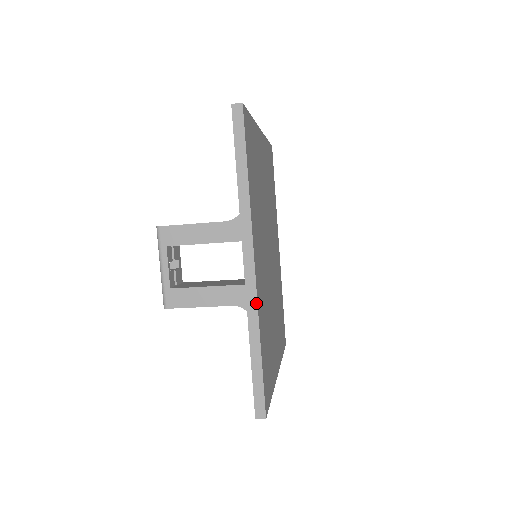
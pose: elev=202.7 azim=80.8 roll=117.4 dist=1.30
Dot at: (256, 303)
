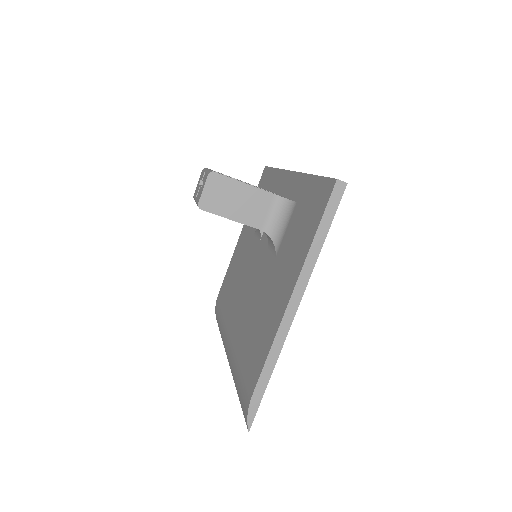
Dot at: occluded
